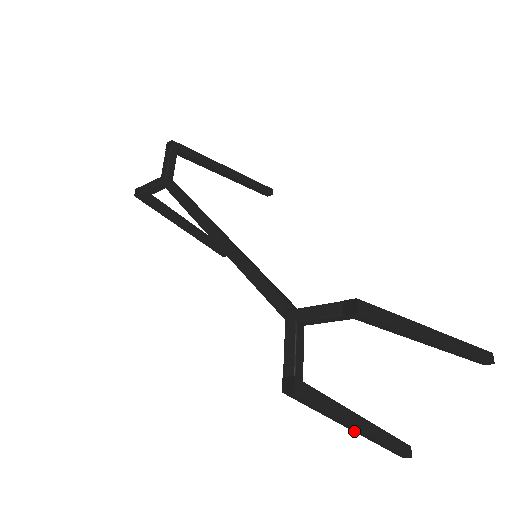
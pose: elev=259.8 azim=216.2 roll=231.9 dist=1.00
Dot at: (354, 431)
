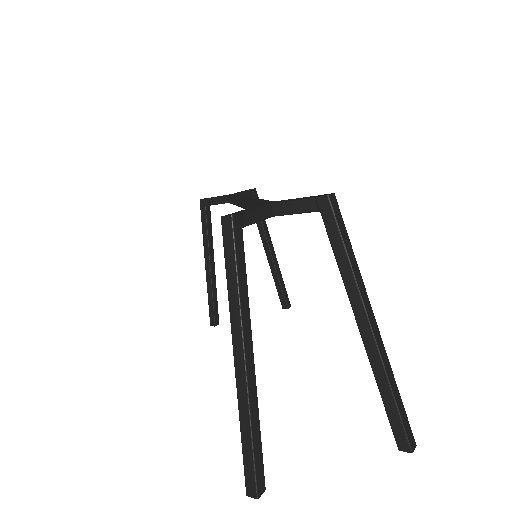
Dot at: (235, 361)
